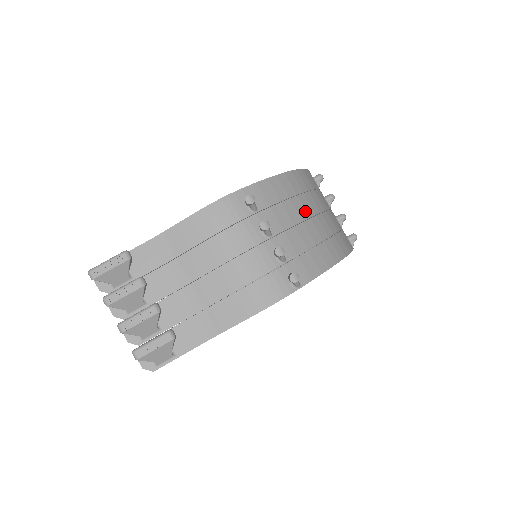
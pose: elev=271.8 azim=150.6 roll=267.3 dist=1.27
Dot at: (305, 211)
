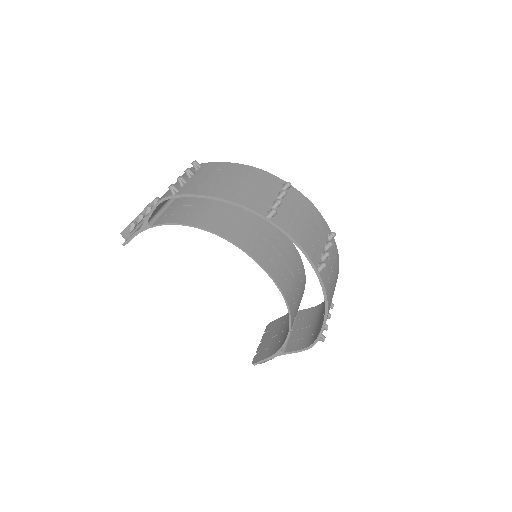
Dot at: (227, 176)
